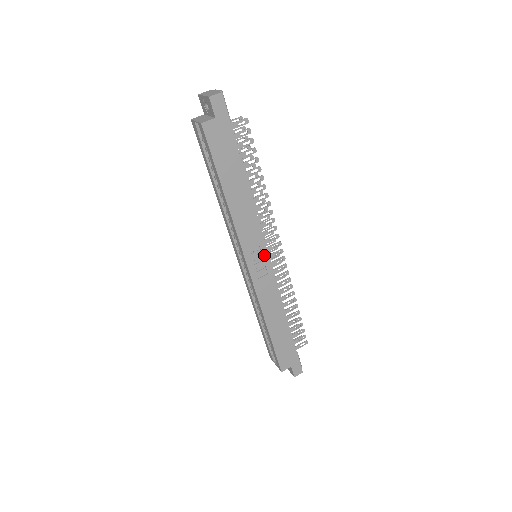
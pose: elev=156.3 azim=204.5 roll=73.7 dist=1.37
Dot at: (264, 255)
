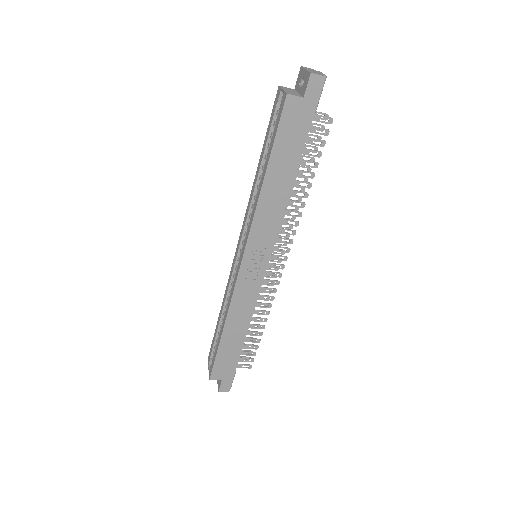
Dot at: (264, 260)
